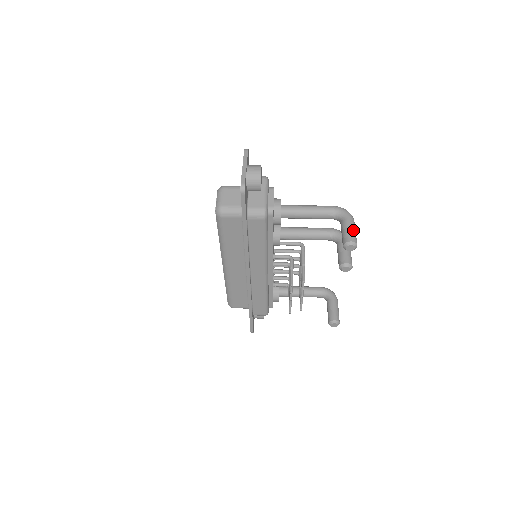
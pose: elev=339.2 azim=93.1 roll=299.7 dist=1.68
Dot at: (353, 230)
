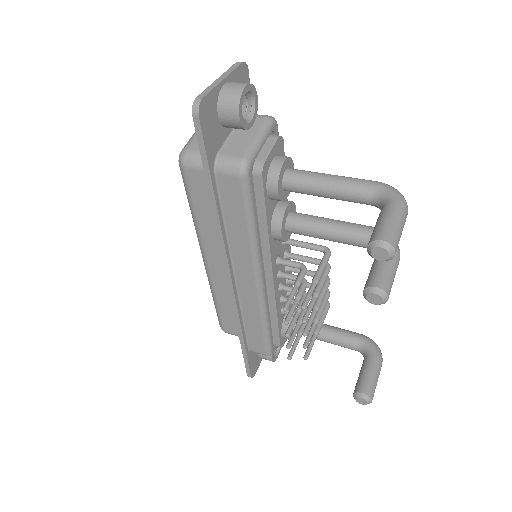
Dot at: (396, 223)
